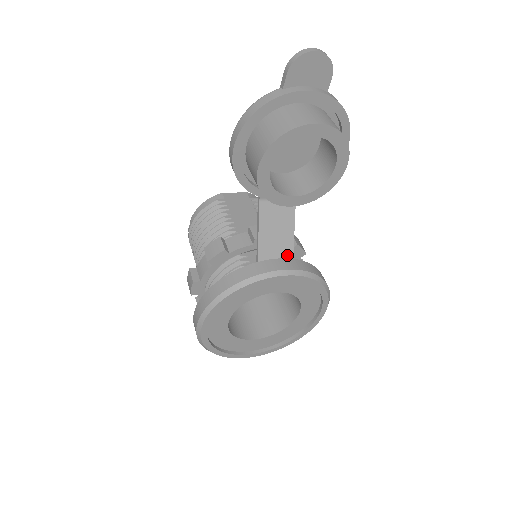
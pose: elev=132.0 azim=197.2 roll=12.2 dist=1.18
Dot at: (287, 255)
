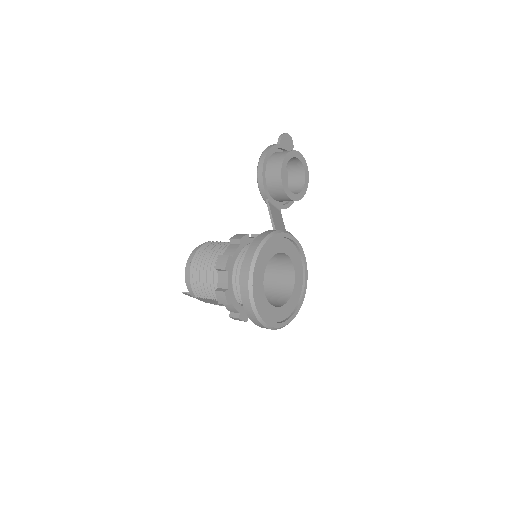
Dot at: occluded
